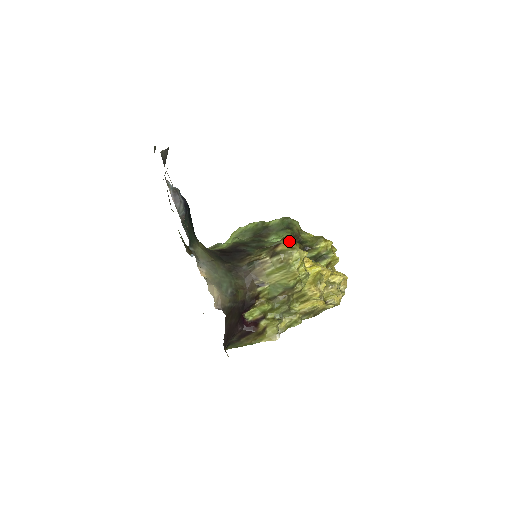
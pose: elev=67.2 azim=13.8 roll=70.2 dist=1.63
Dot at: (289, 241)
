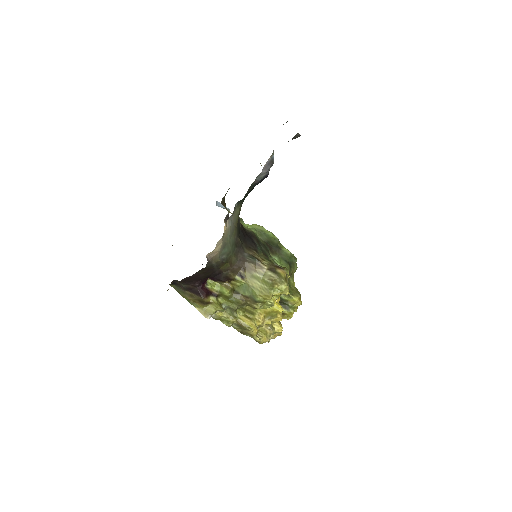
Dot at: occluded
